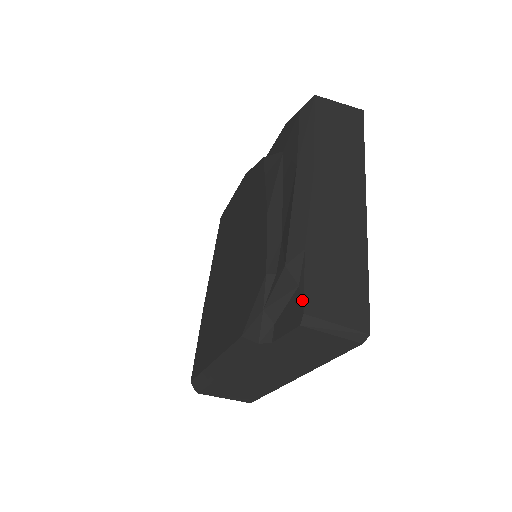
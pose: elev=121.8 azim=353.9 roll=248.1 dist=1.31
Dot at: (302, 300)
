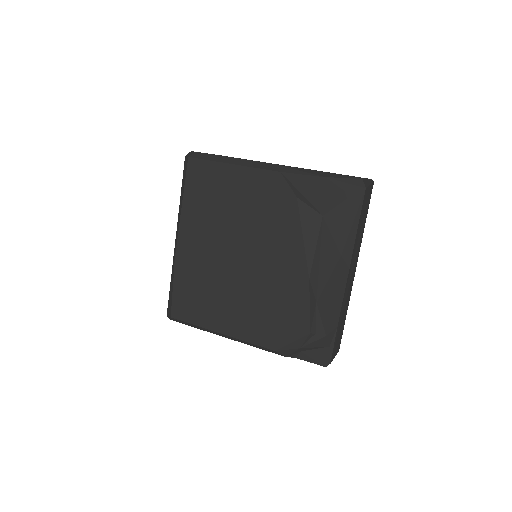
Dot at: (331, 356)
